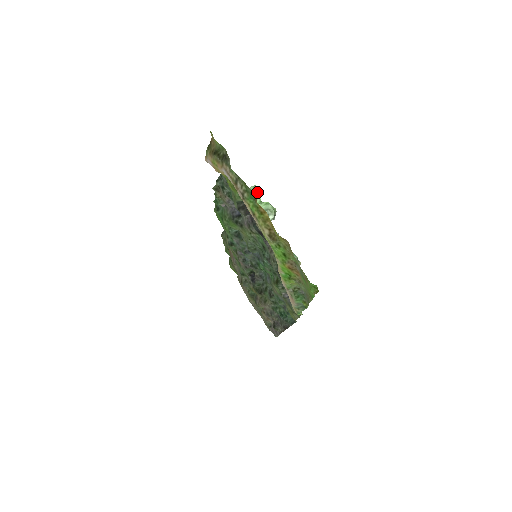
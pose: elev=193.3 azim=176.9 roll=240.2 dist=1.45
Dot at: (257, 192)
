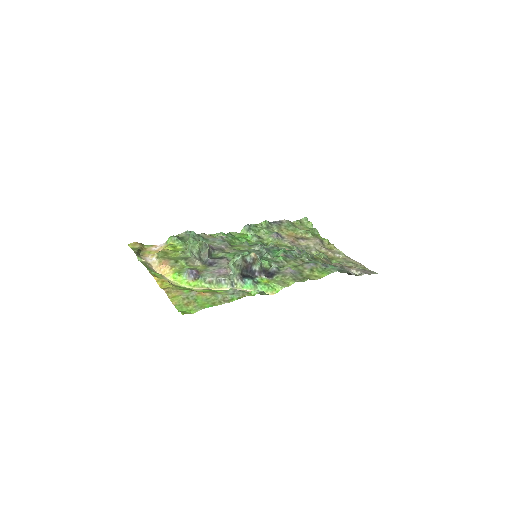
Dot at: (189, 238)
